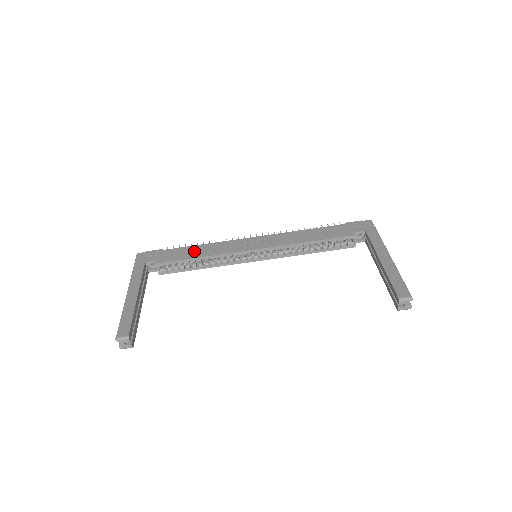
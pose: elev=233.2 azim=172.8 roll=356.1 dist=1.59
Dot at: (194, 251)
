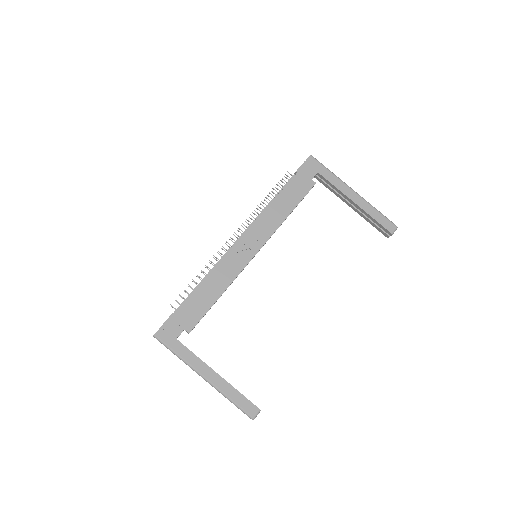
Dot at: (207, 294)
